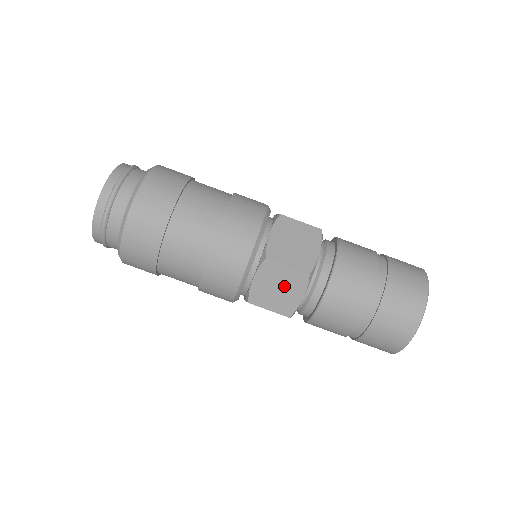
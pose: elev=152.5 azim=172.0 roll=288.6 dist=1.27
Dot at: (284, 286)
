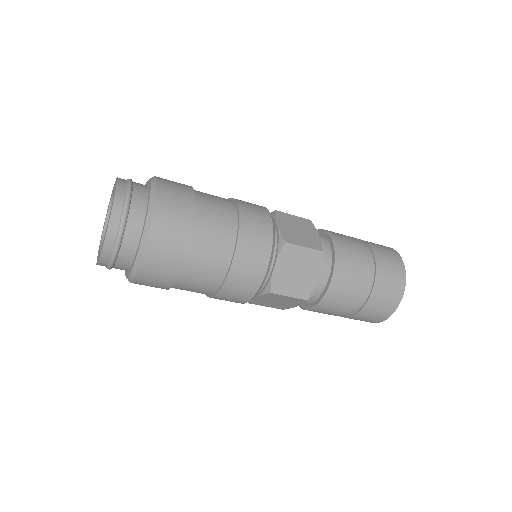
Dot at: (302, 268)
